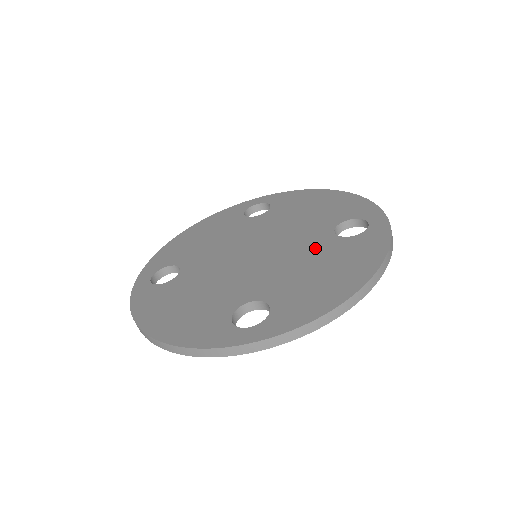
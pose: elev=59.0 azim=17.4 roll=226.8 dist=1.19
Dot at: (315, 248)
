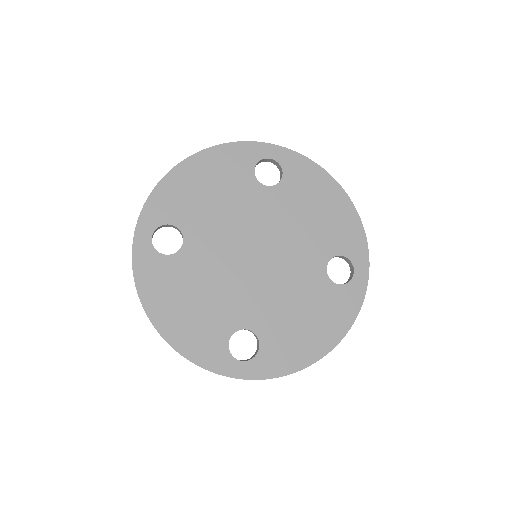
Dot at: (307, 283)
